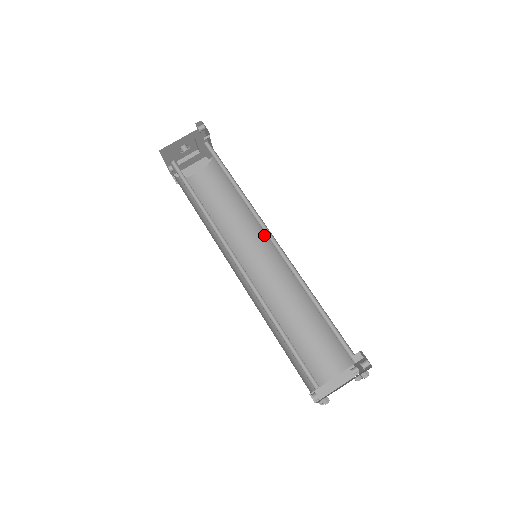
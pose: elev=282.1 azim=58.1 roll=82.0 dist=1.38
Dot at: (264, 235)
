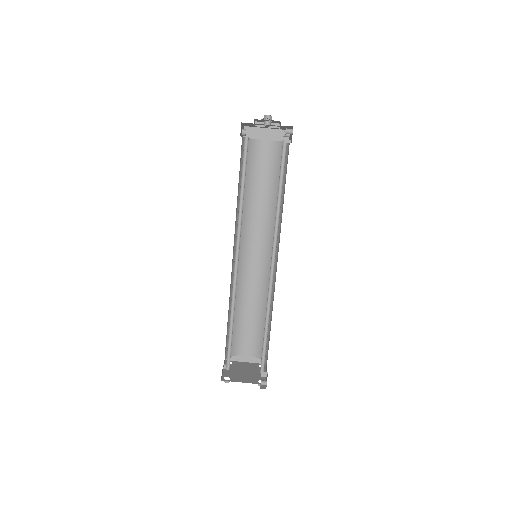
Dot at: occluded
